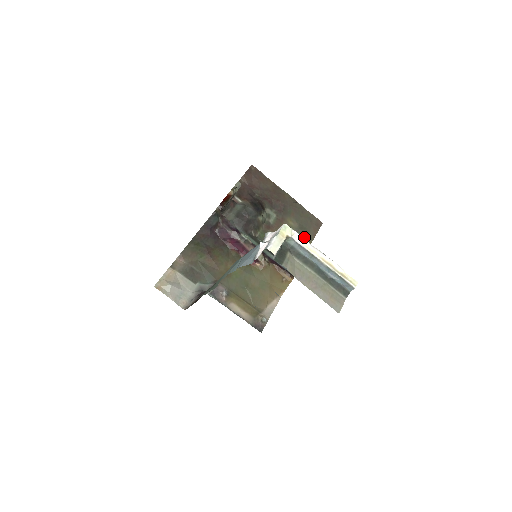
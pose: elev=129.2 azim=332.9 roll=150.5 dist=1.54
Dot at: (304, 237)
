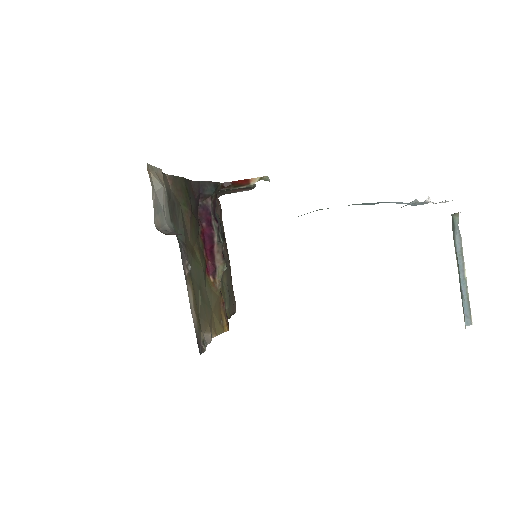
Dot at: (228, 306)
